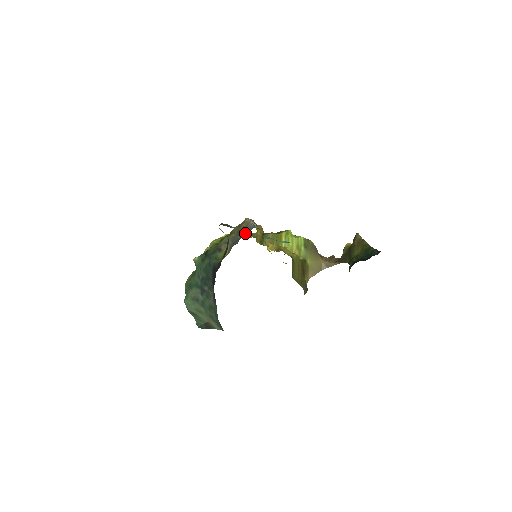
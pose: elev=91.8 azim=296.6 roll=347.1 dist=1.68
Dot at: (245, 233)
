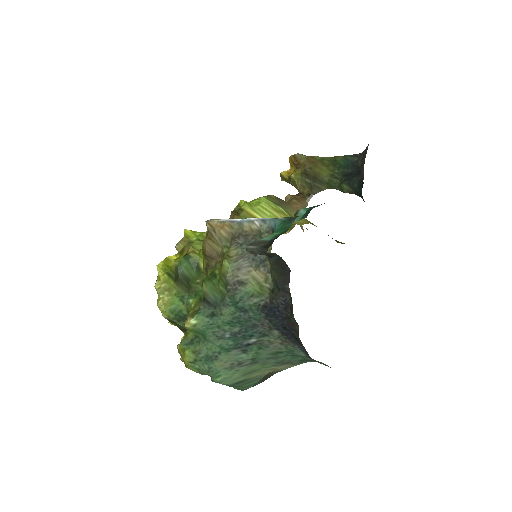
Dot at: (263, 237)
